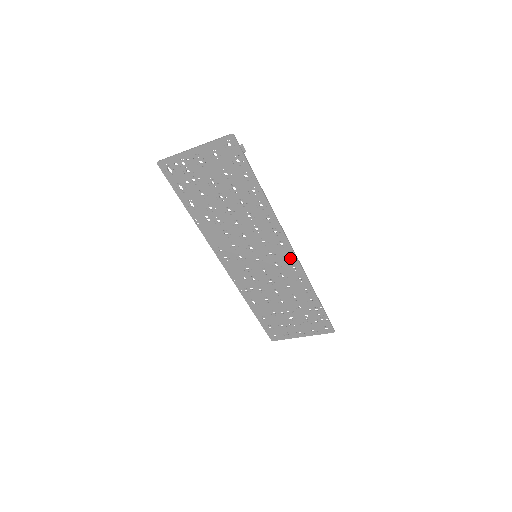
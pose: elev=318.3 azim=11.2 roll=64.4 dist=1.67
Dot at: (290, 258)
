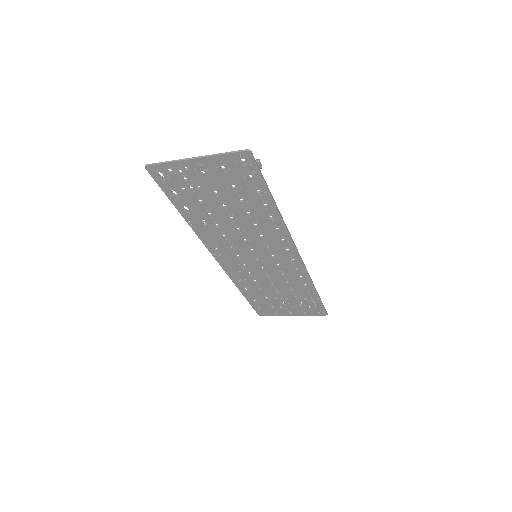
Dot at: (295, 261)
